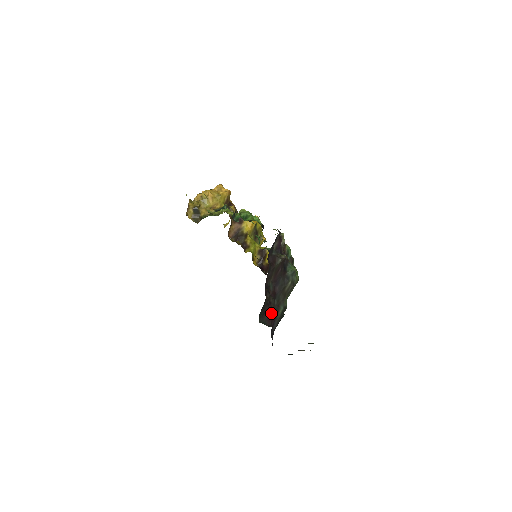
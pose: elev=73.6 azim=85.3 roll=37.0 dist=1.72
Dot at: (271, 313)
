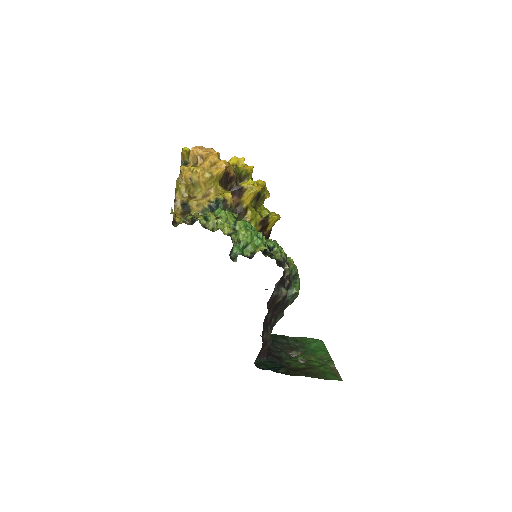
Dot at: (267, 348)
